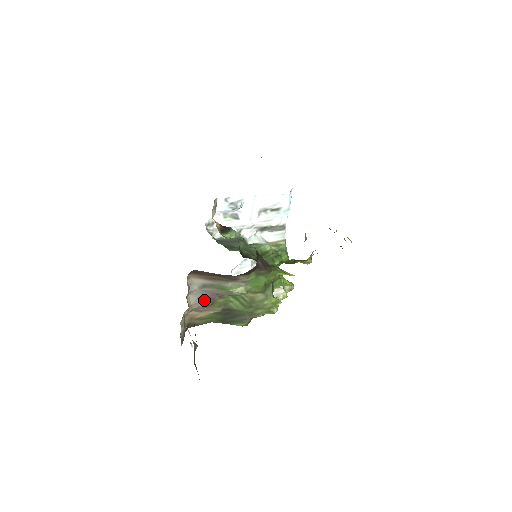
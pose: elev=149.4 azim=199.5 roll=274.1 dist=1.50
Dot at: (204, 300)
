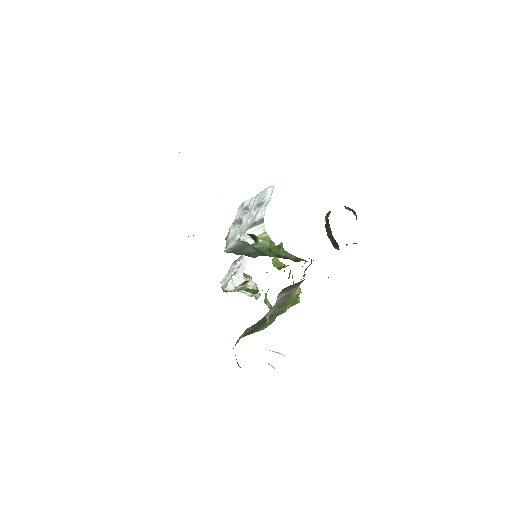
Dot at: occluded
